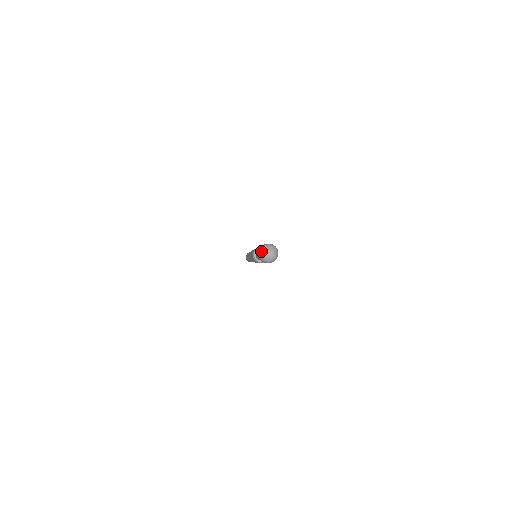
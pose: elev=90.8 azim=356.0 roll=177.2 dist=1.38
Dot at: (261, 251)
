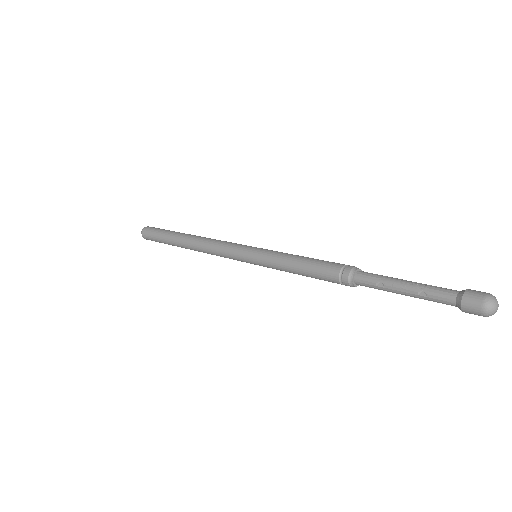
Dot at: (490, 313)
